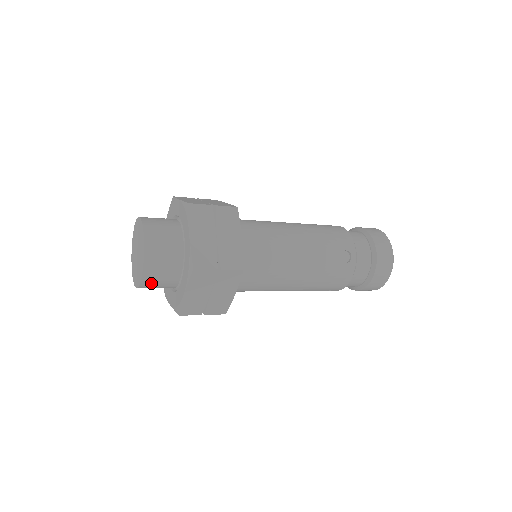
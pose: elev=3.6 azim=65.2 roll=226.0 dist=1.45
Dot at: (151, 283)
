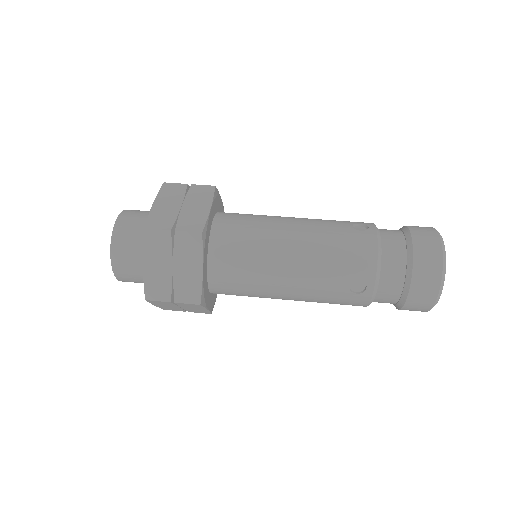
Dot at: occluded
